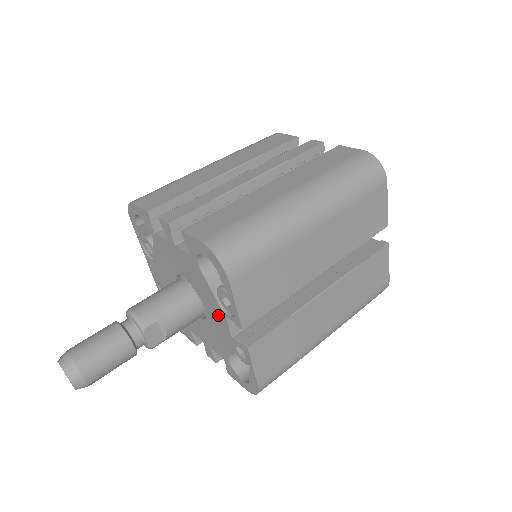
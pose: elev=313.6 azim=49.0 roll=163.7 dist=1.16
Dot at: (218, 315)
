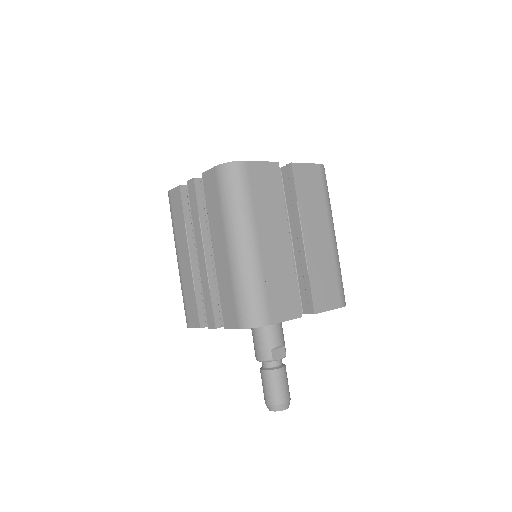
Dot at: occluded
